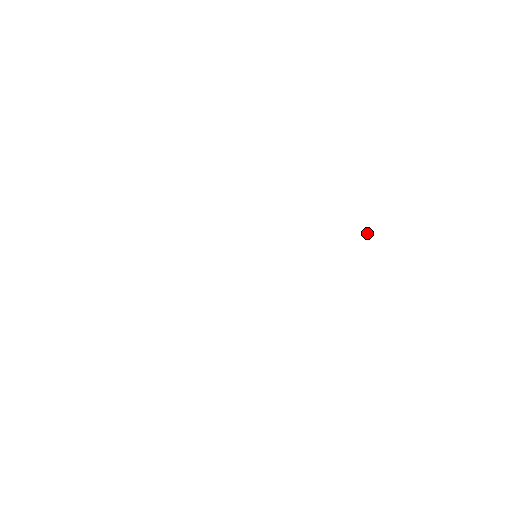
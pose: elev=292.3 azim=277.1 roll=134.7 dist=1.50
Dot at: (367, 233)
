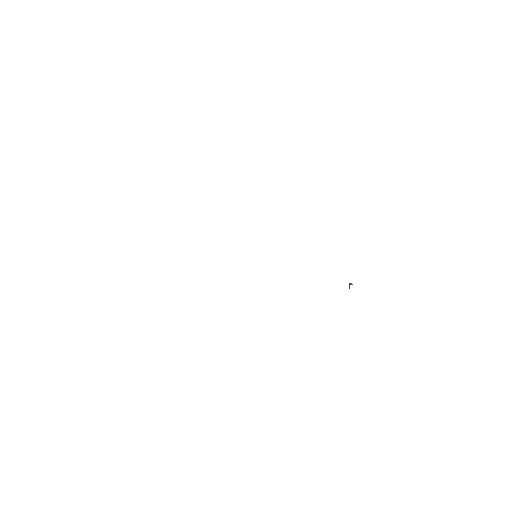
Dot at: occluded
